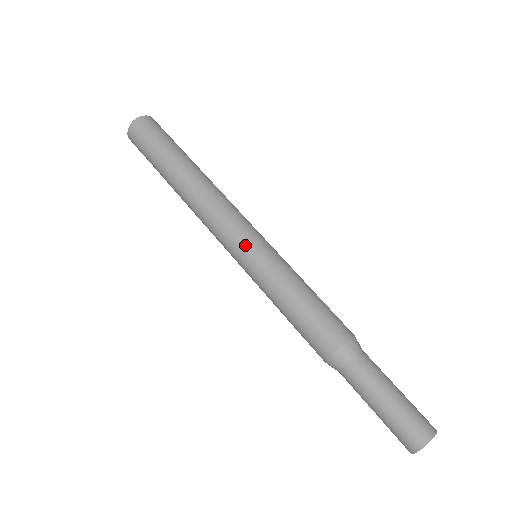
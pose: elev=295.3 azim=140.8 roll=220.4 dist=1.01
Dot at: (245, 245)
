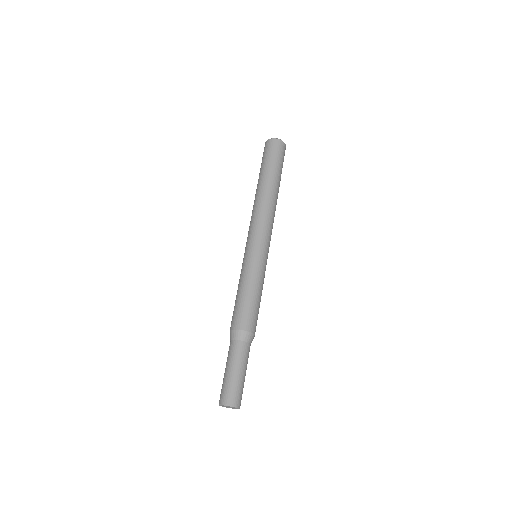
Dot at: (246, 247)
